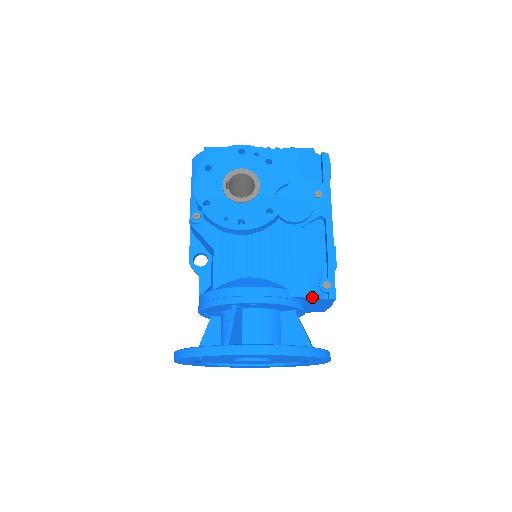
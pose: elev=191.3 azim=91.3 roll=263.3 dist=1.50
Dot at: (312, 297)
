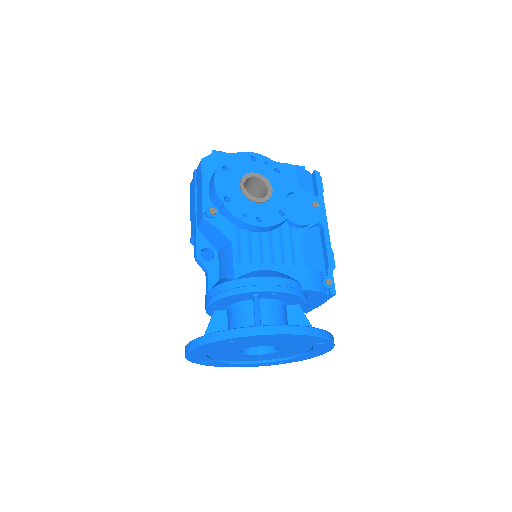
Dot at: (319, 291)
